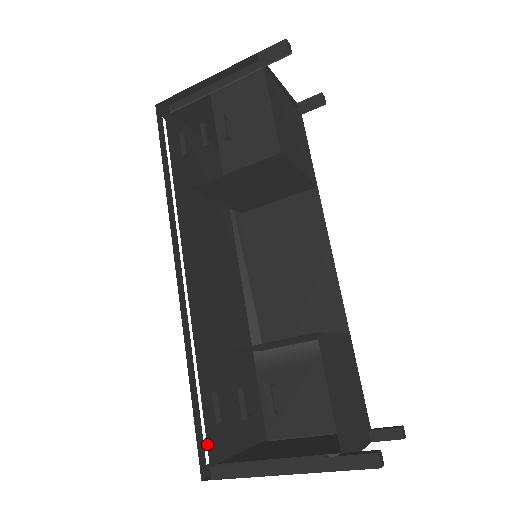
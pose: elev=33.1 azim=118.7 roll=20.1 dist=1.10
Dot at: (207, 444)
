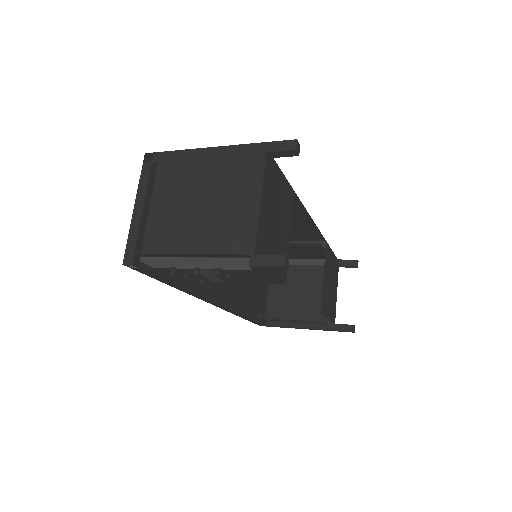
Dot at: (260, 323)
